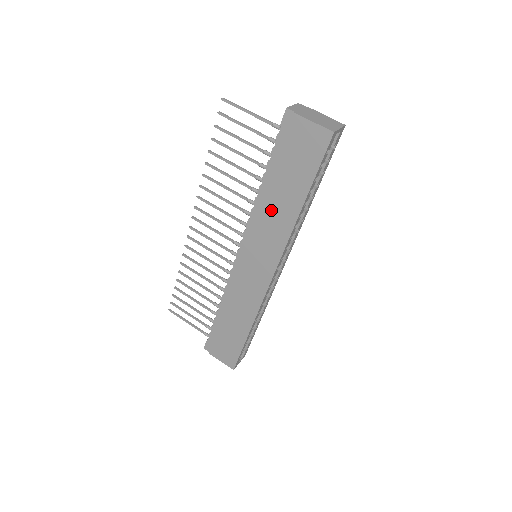
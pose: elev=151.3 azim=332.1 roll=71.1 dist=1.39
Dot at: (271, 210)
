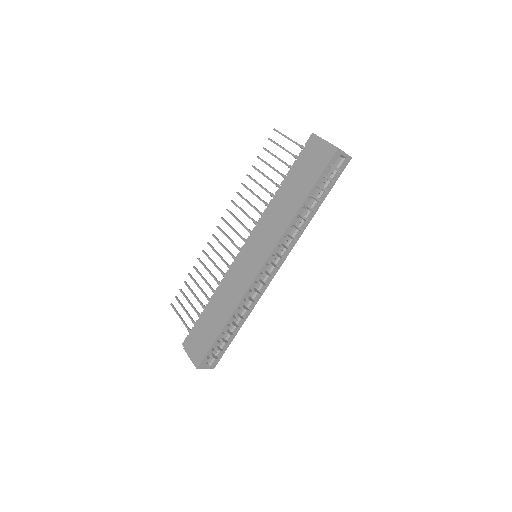
Dot at: (278, 208)
